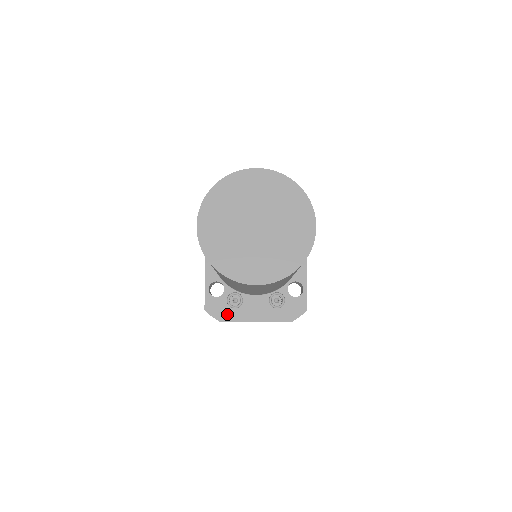
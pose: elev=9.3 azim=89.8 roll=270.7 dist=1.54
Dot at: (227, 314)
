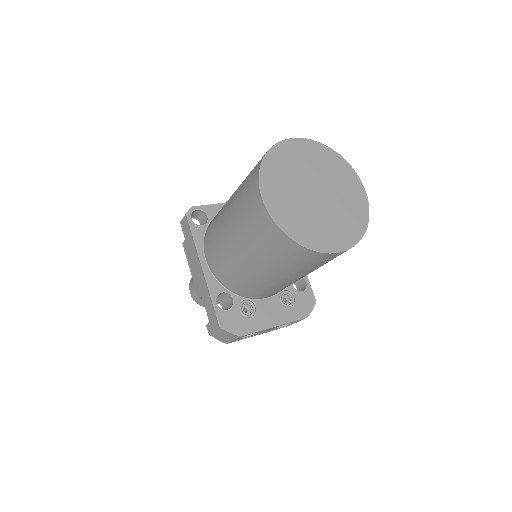
Dot at: (244, 326)
